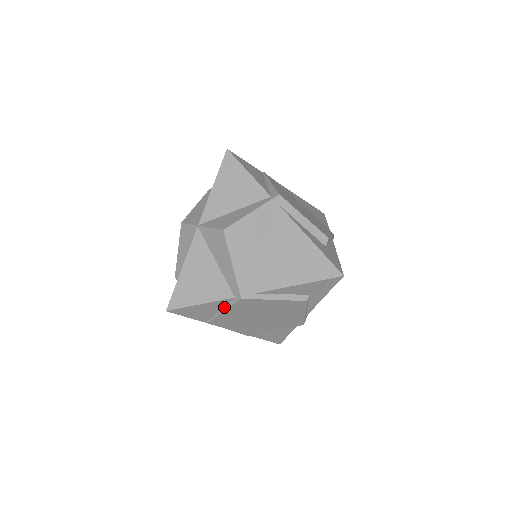
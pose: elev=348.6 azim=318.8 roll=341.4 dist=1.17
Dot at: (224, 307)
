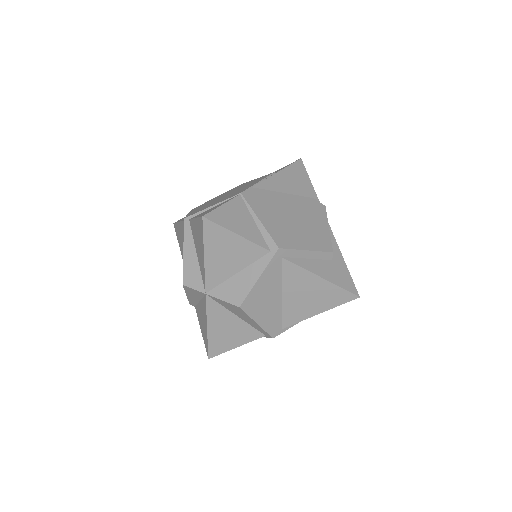
Dot at: occluded
